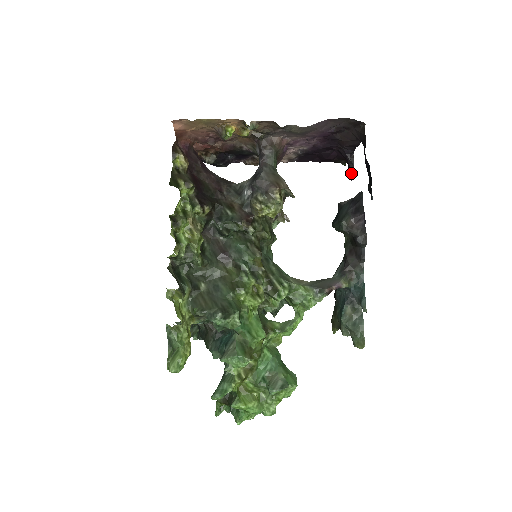
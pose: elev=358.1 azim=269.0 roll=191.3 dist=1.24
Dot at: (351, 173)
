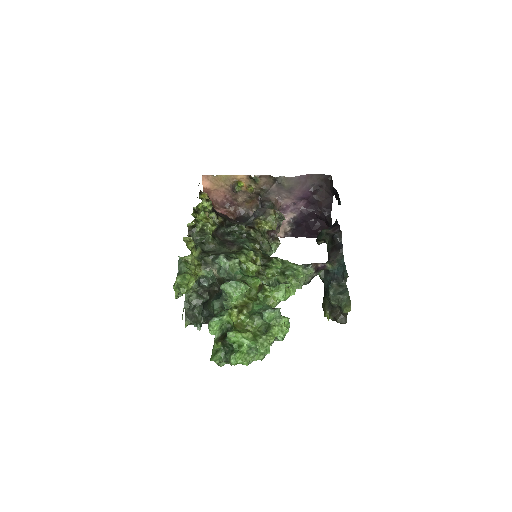
Dot at: (330, 226)
